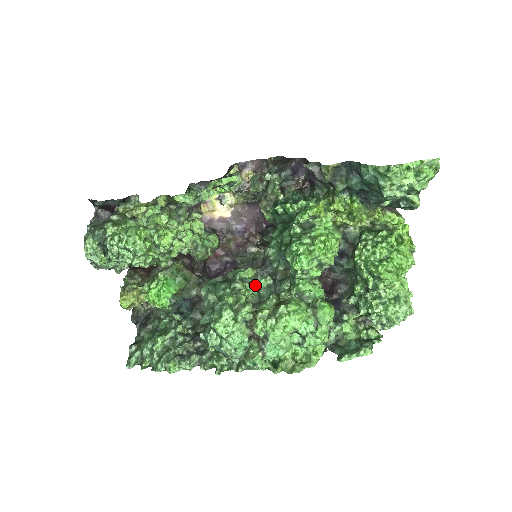
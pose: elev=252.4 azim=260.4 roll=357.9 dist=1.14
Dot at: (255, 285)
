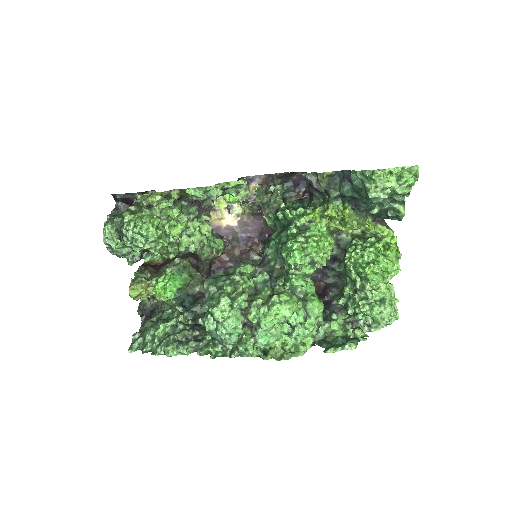
Dot at: (253, 279)
